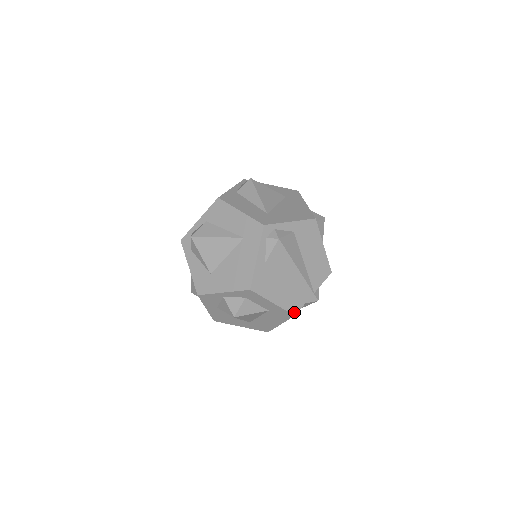
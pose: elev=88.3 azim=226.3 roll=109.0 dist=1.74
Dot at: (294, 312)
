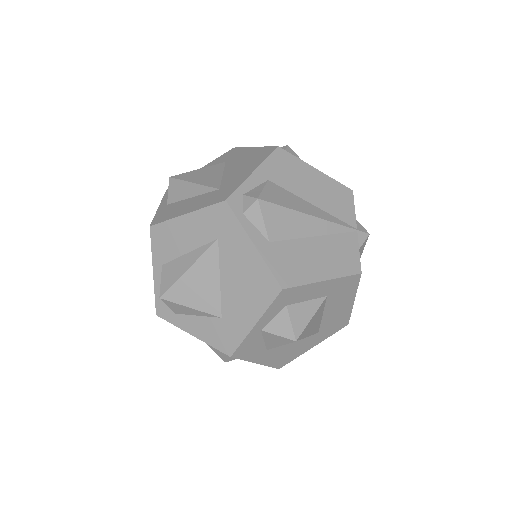
Dot at: (357, 270)
